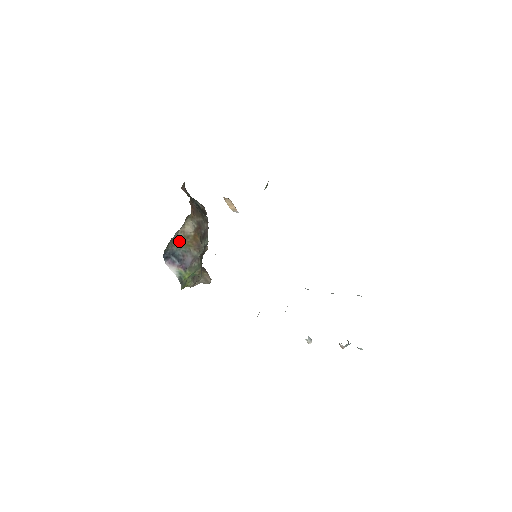
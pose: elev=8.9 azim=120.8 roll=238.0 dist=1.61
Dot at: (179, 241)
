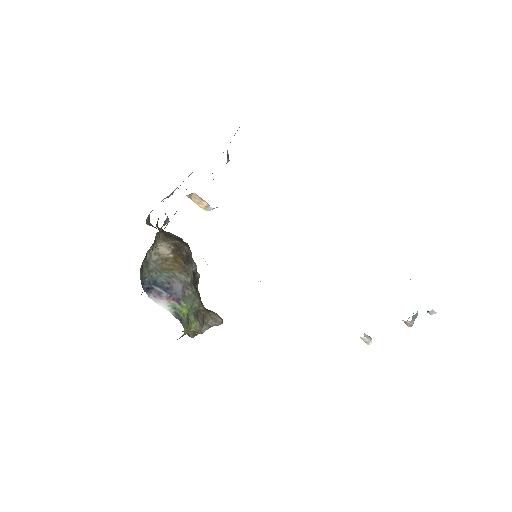
Dot at: (156, 265)
